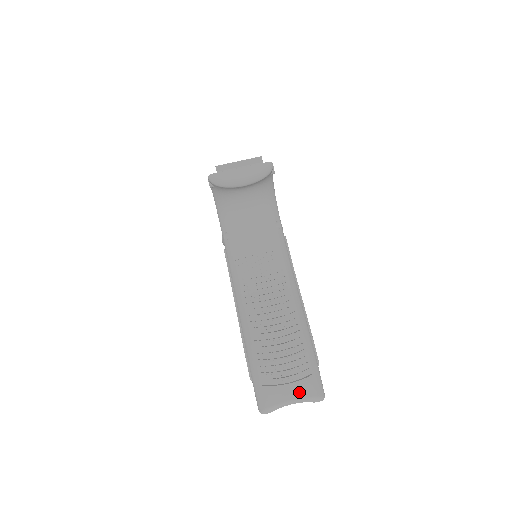
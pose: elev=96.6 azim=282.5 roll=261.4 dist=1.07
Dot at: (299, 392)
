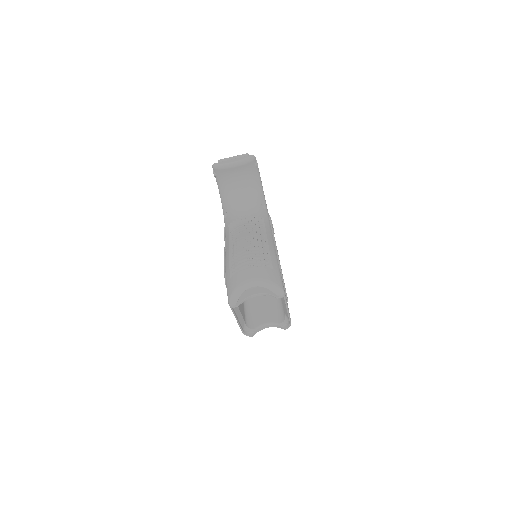
Dot at: (258, 274)
